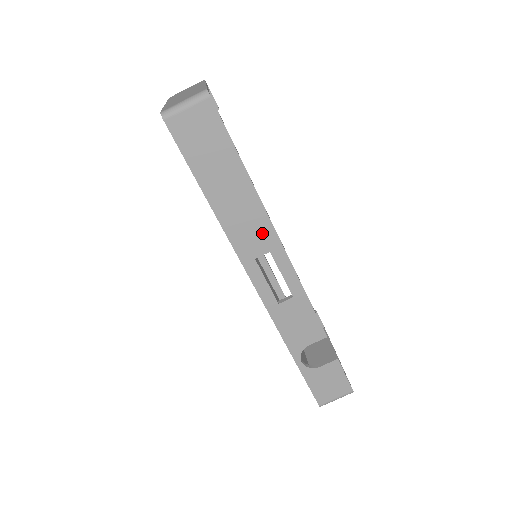
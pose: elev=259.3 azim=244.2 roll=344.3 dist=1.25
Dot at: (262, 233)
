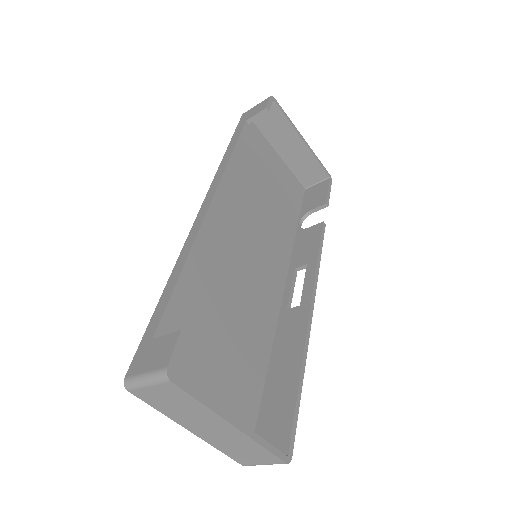
Dot at: occluded
